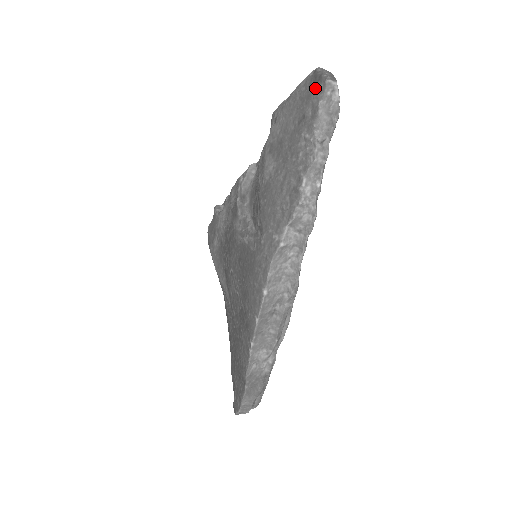
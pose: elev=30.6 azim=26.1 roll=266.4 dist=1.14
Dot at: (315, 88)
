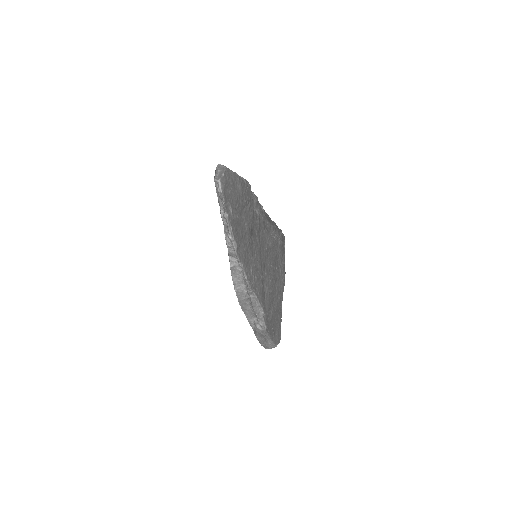
Dot at: occluded
